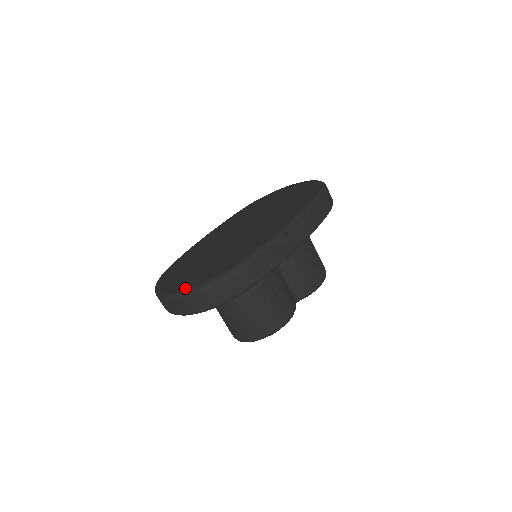
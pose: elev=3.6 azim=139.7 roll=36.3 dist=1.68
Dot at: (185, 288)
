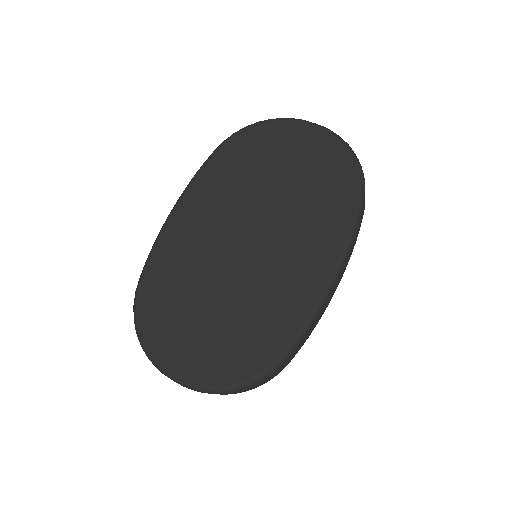
Dot at: (204, 382)
